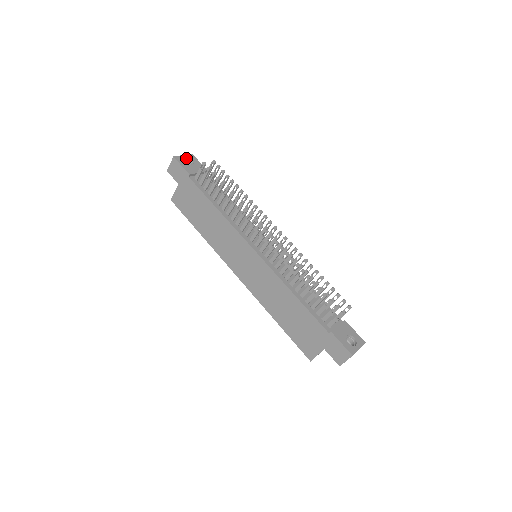
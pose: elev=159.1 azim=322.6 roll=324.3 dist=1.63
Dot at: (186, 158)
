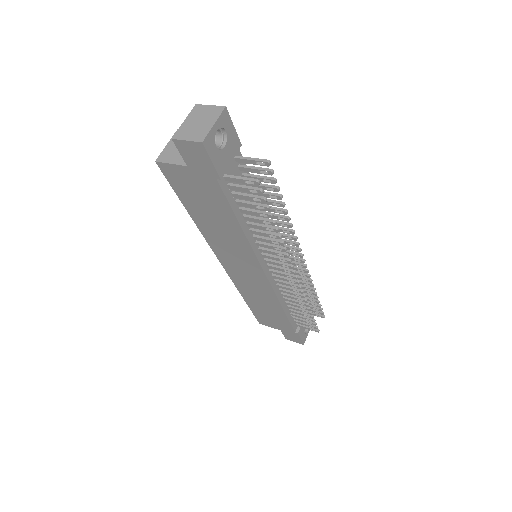
Dot at: (217, 128)
